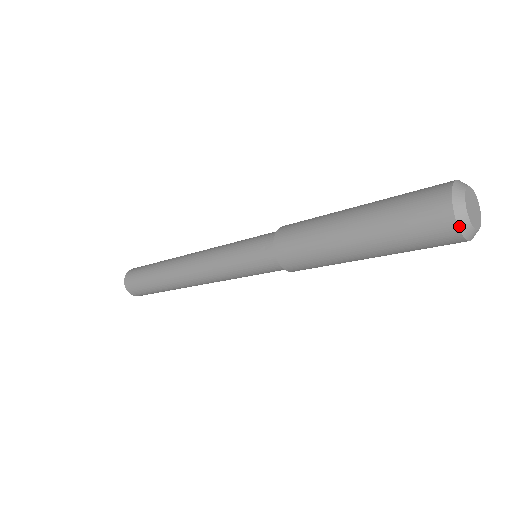
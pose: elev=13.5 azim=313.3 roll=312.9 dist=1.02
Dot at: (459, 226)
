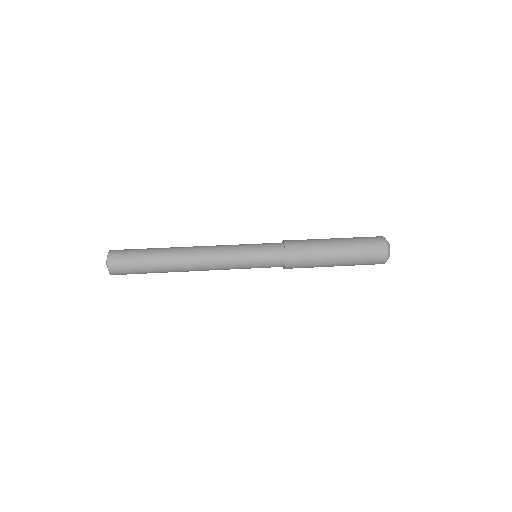
Dot at: (388, 254)
